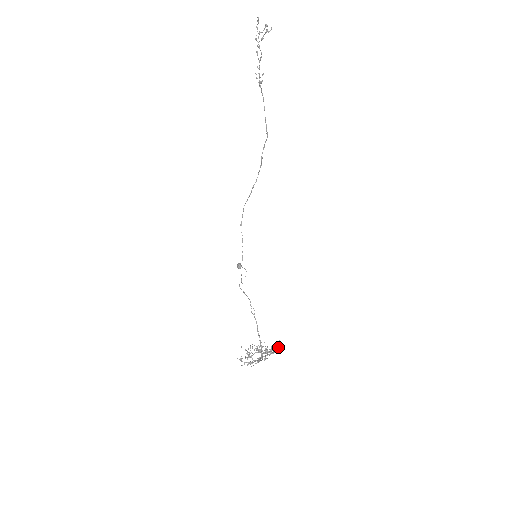
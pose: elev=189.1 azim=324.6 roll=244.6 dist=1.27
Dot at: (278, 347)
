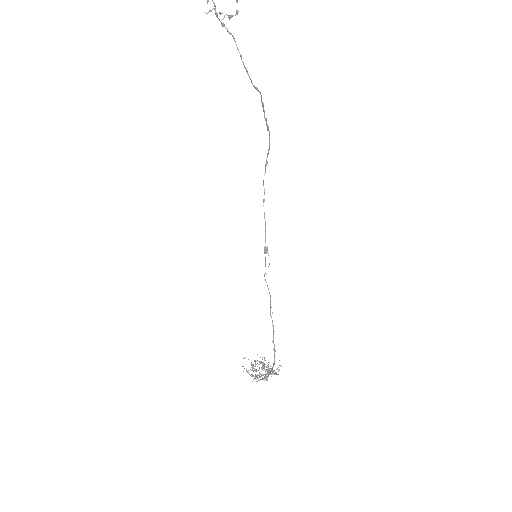
Dot at: (279, 370)
